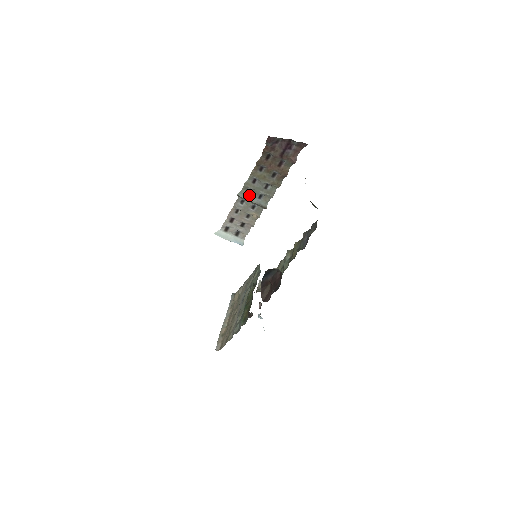
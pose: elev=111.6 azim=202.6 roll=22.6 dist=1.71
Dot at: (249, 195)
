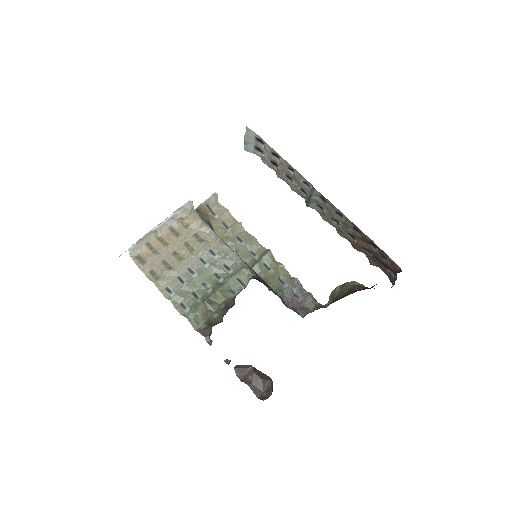
Dot at: (318, 198)
